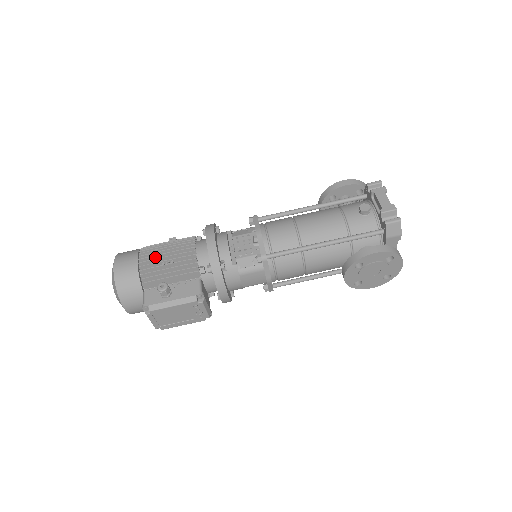
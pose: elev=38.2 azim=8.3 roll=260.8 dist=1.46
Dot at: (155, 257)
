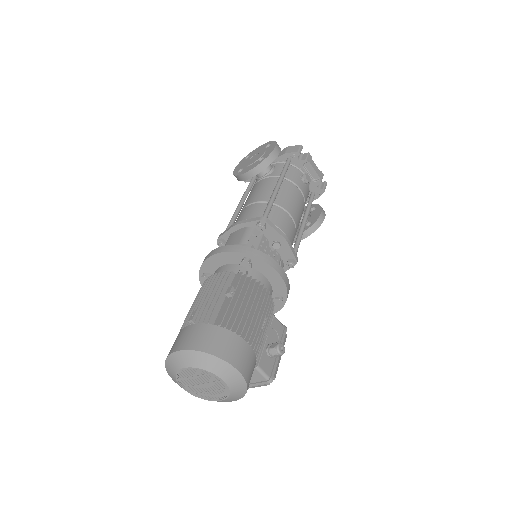
Dot at: (253, 326)
